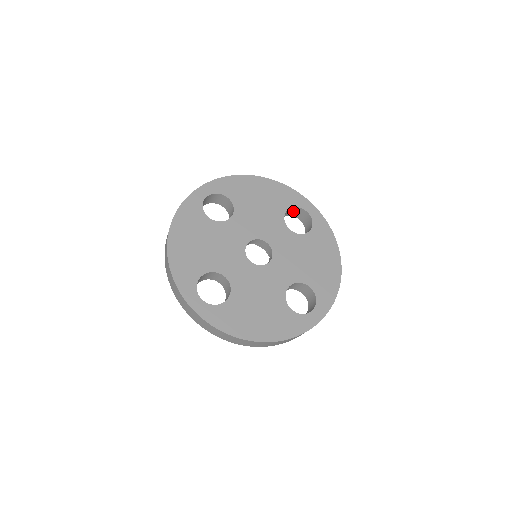
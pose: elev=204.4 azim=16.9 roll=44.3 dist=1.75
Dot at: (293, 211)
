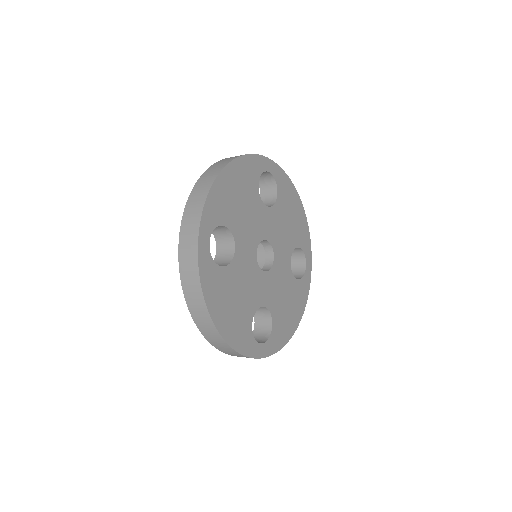
Dot at: (296, 252)
